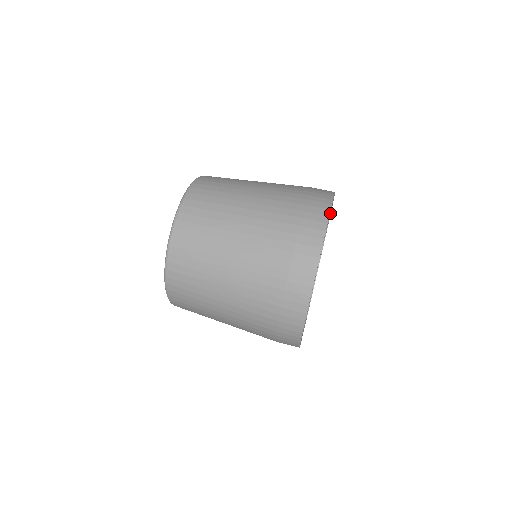
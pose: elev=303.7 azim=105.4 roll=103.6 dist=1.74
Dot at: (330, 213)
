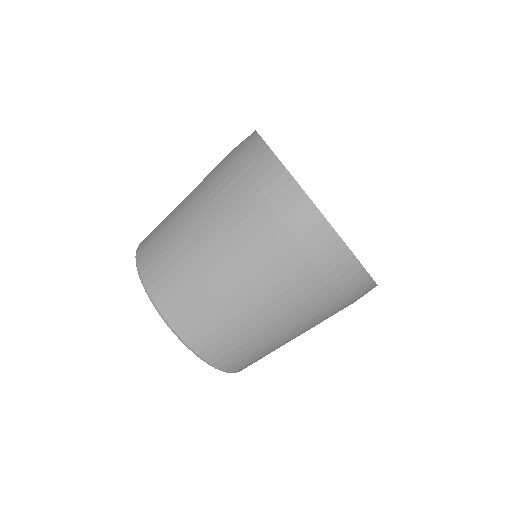
Dot at: occluded
